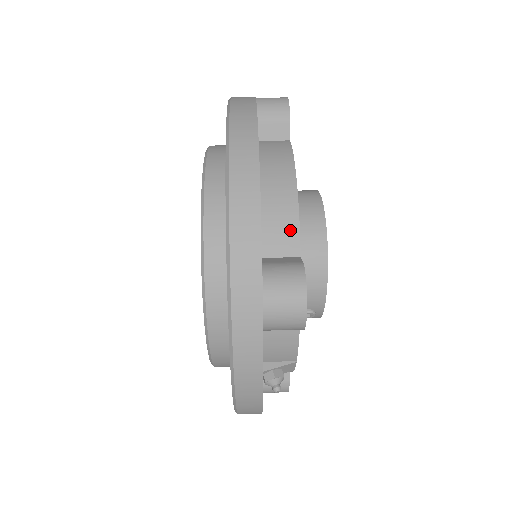
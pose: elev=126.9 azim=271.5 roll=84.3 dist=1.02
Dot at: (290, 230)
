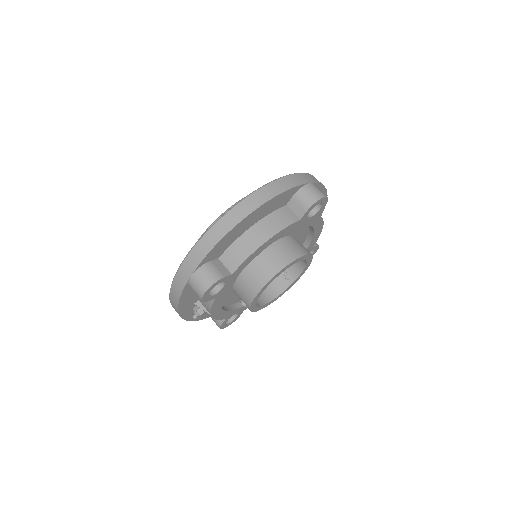
Dot at: (239, 260)
